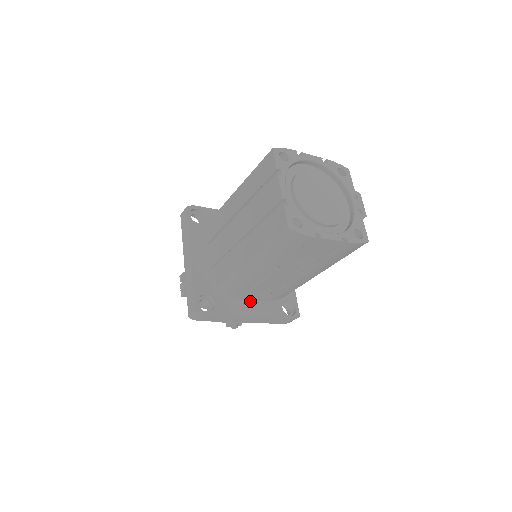
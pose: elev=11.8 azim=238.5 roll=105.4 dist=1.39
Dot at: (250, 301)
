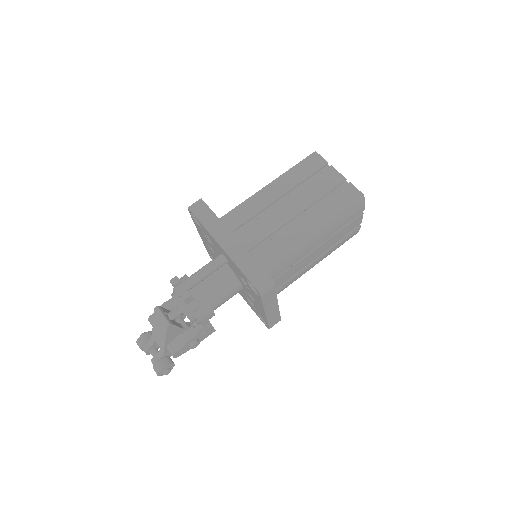
Dot at: occluded
